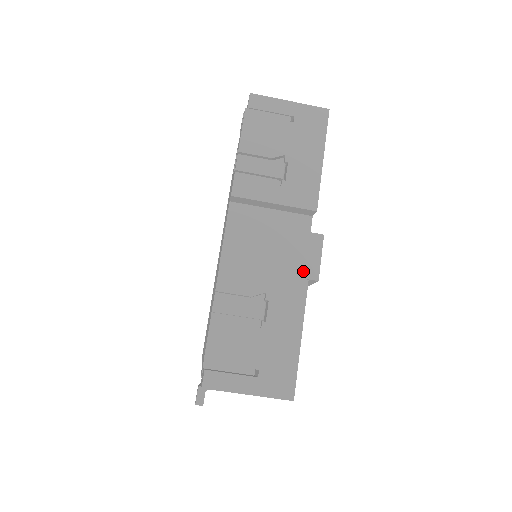
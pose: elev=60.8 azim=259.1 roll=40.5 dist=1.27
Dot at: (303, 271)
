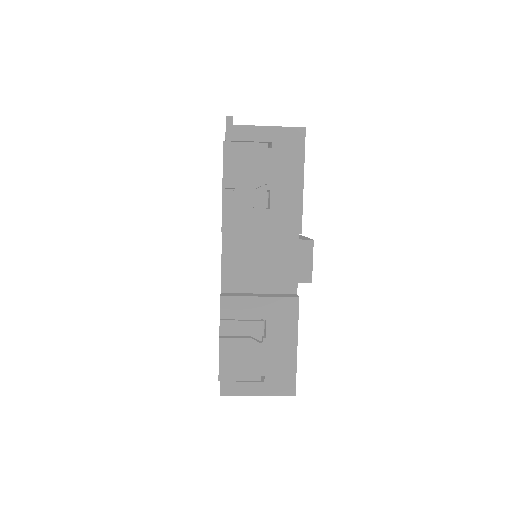
Dot at: (295, 285)
